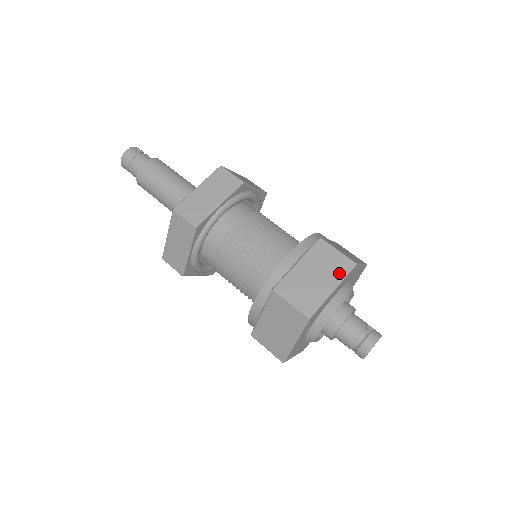
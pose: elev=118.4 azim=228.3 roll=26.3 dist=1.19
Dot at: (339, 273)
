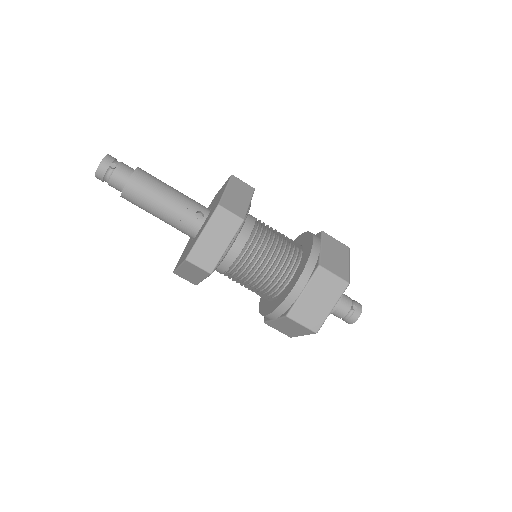
Dot at: (336, 294)
